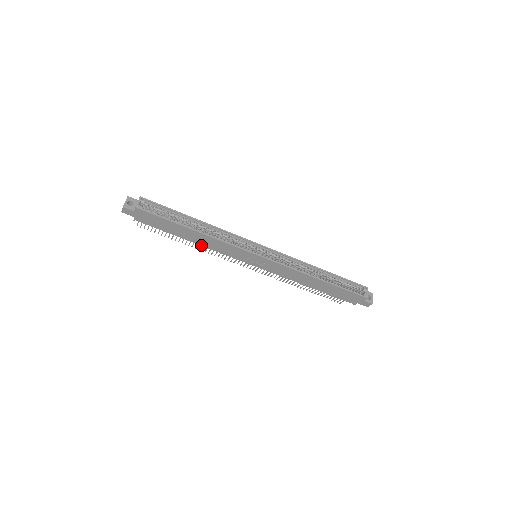
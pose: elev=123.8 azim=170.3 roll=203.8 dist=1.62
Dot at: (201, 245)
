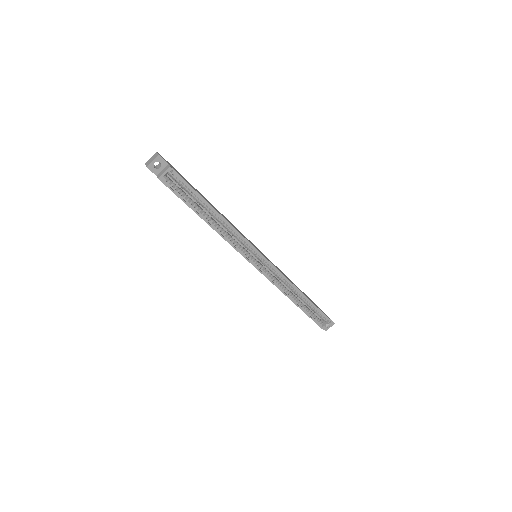
Dot at: occluded
